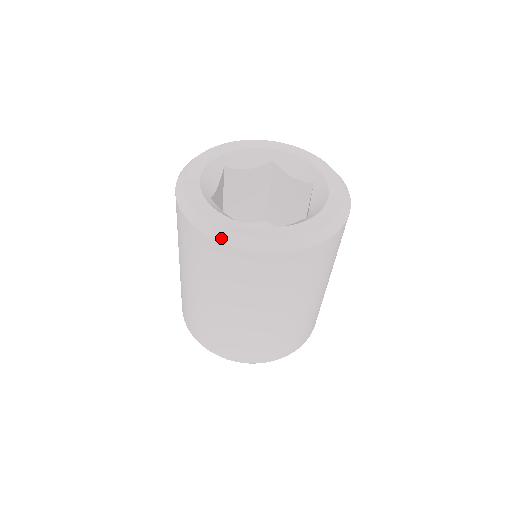
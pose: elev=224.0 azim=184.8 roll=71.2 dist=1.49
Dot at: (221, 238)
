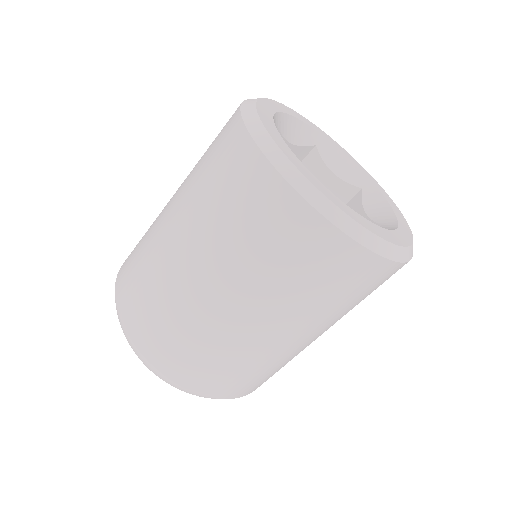
Dot at: (251, 126)
